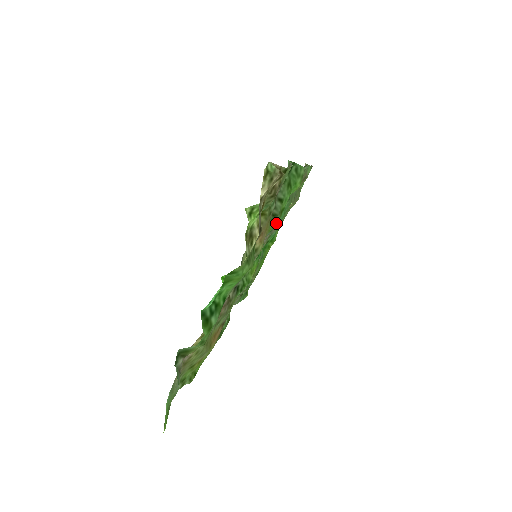
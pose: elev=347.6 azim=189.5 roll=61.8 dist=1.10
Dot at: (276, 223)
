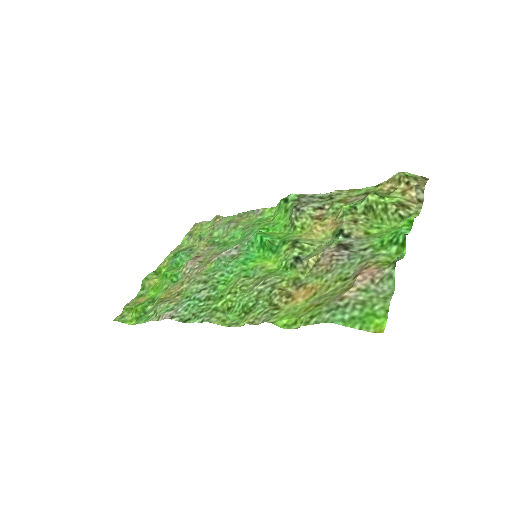
Dot at: (288, 232)
